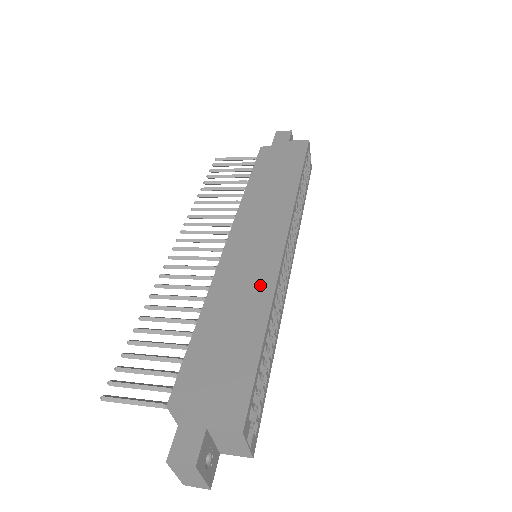
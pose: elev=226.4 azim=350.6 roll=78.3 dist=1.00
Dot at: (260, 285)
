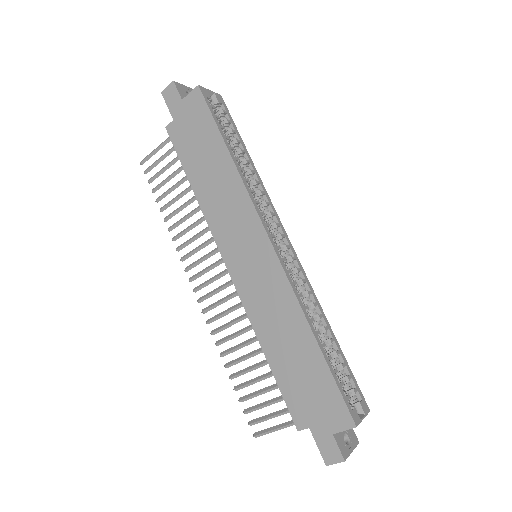
Dot at: (283, 301)
